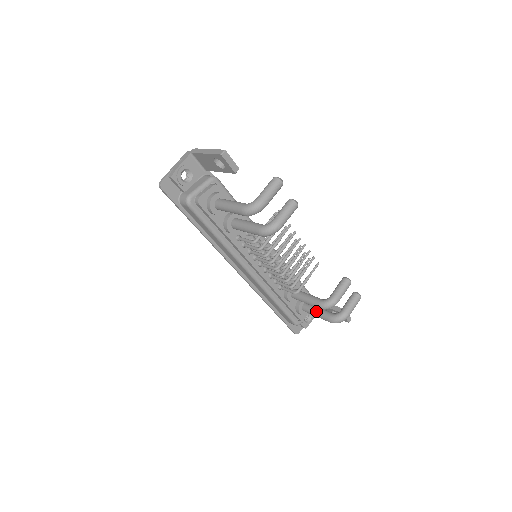
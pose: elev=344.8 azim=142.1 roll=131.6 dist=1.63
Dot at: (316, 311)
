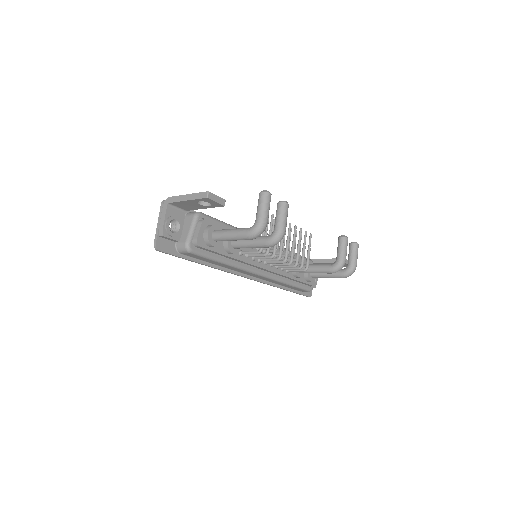
Dot at: (326, 274)
